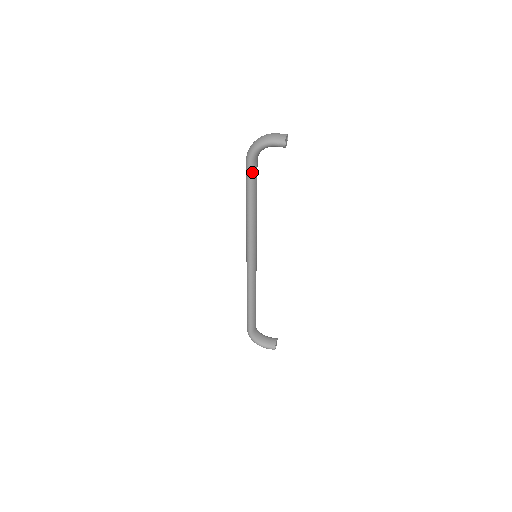
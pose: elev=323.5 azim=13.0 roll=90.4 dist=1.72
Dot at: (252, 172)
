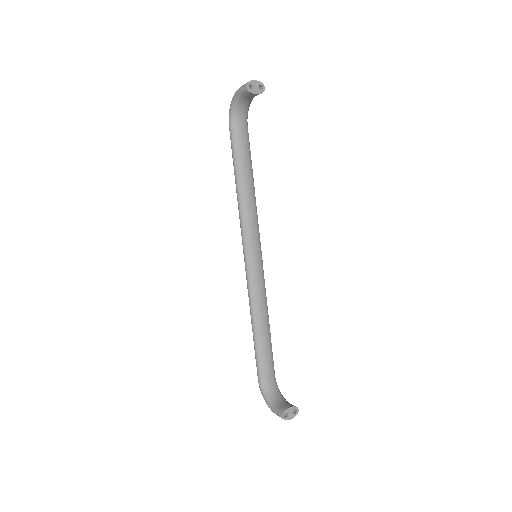
Dot at: (233, 135)
